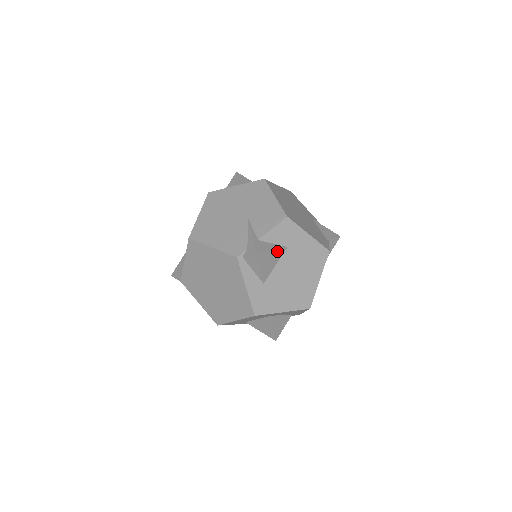
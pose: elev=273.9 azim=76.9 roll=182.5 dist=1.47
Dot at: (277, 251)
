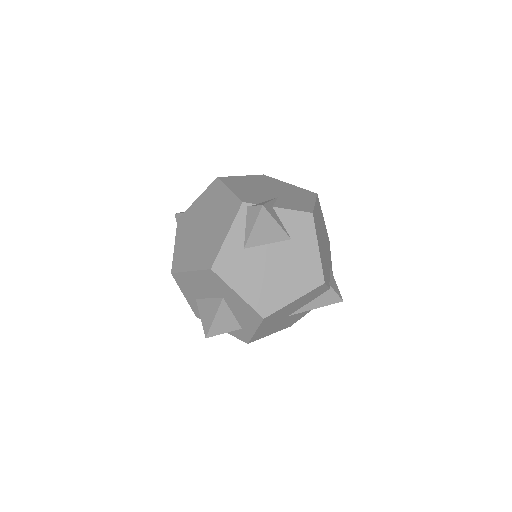
Dot at: (280, 230)
